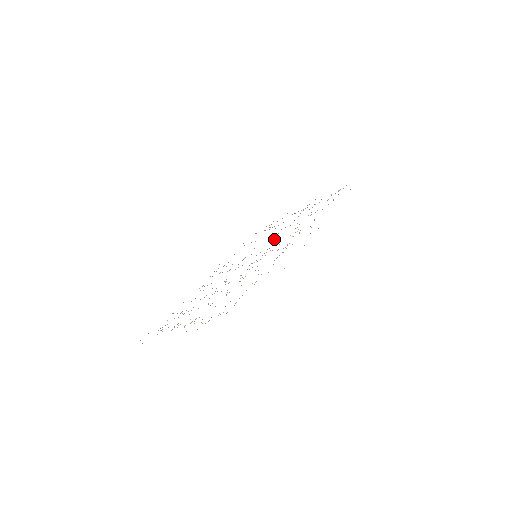
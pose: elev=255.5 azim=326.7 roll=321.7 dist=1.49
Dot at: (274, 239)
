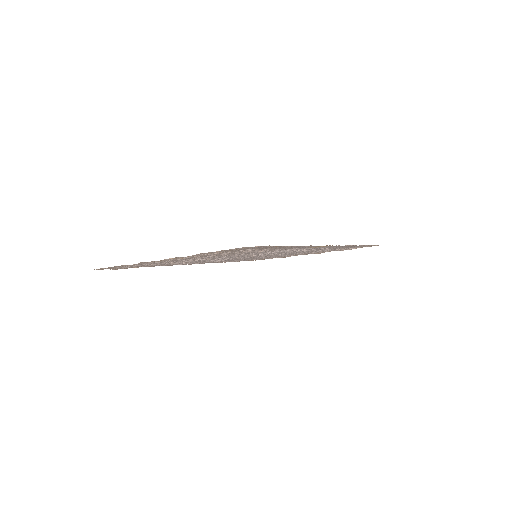
Dot at: occluded
